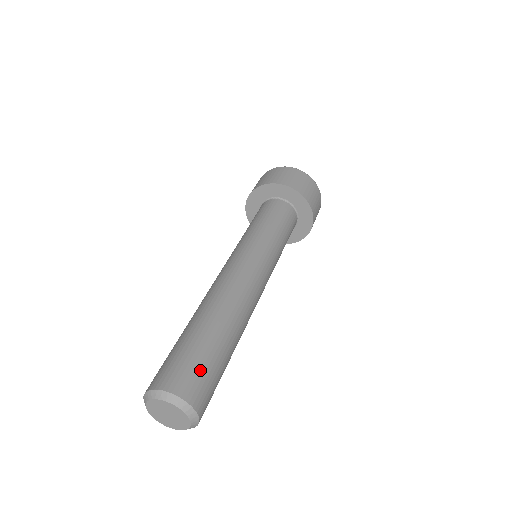
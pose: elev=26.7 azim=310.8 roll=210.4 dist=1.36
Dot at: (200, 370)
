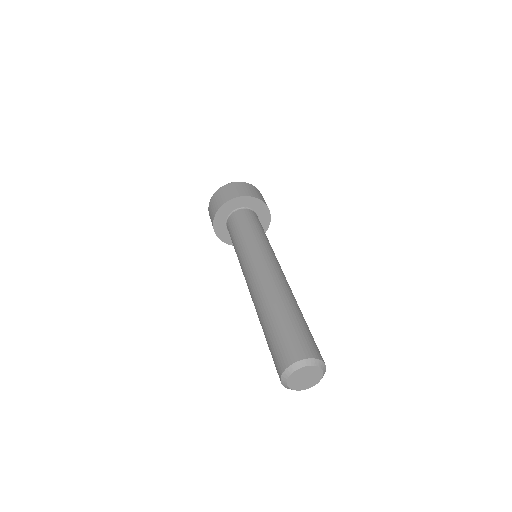
Dot at: occluded
